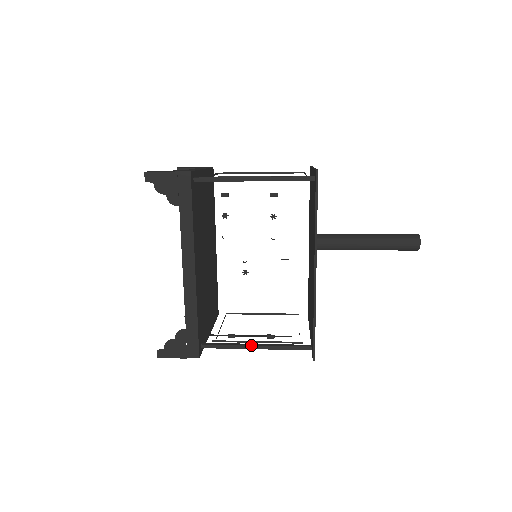
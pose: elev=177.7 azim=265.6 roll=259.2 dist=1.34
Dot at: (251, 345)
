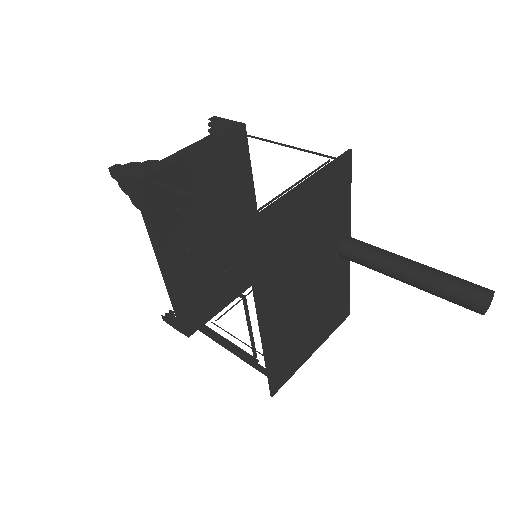
Dot at: (228, 348)
